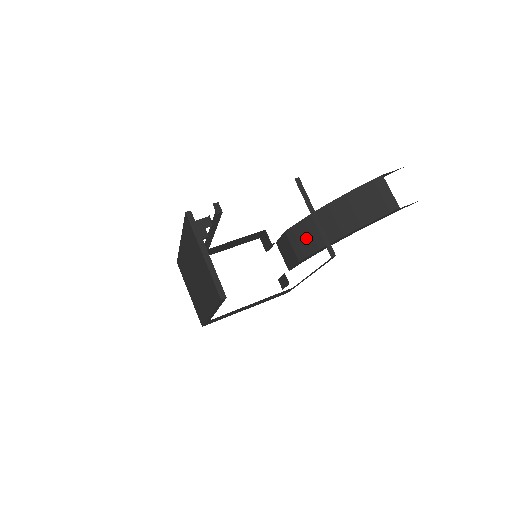
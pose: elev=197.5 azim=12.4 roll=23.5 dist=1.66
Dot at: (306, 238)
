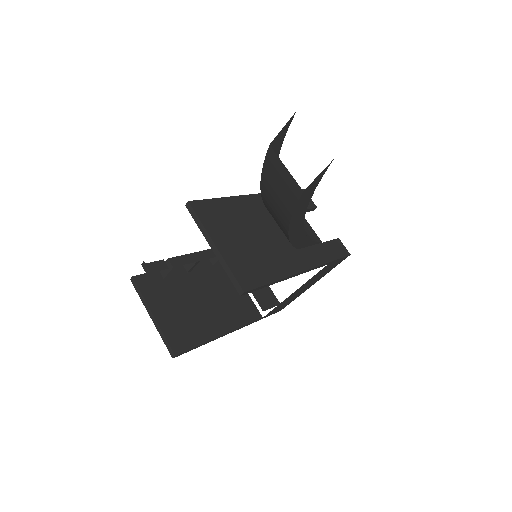
Dot at: occluded
